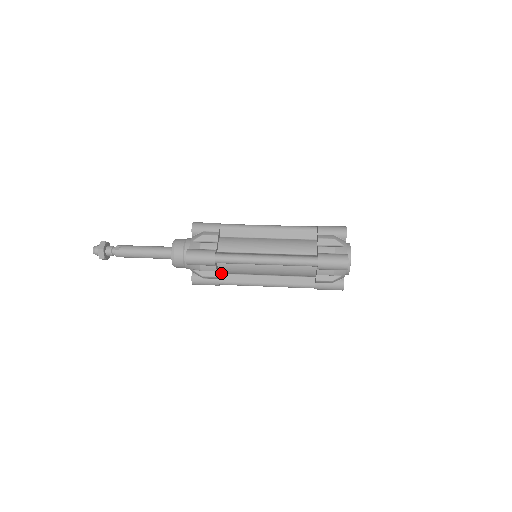
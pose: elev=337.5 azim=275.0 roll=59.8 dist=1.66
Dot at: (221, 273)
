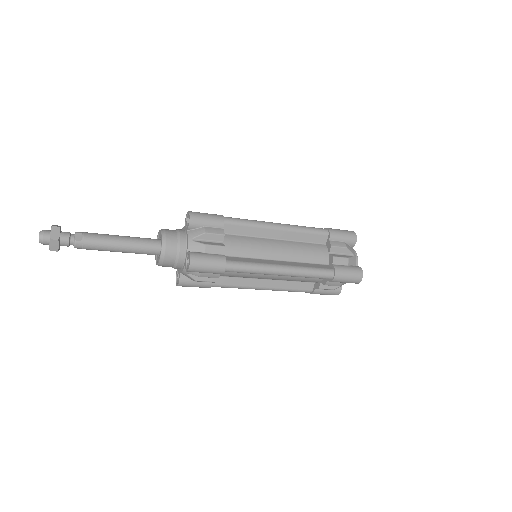
Dot at: occluded
